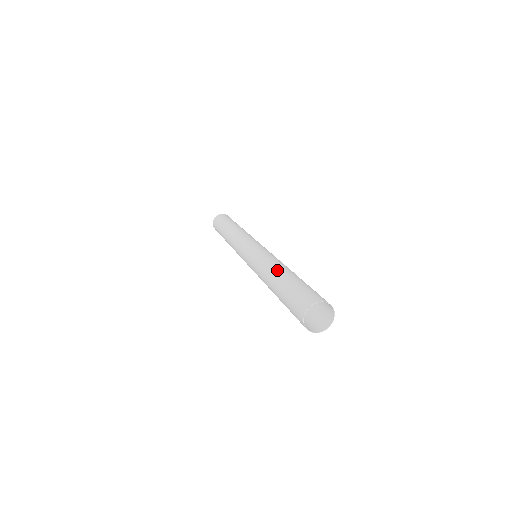
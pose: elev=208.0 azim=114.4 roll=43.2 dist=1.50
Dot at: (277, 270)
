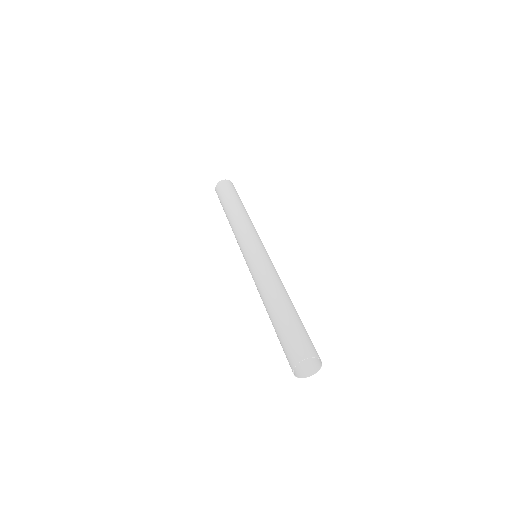
Dot at: (274, 297)
